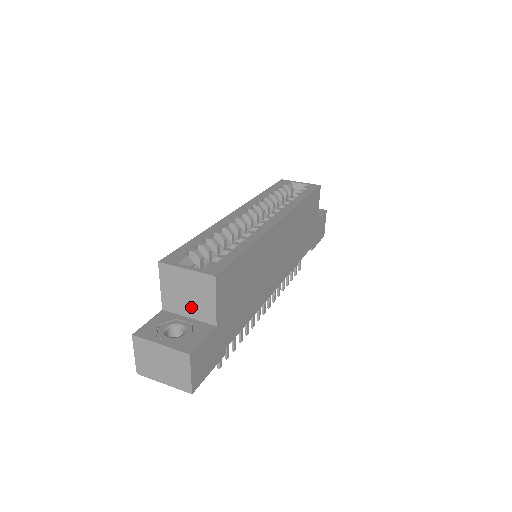
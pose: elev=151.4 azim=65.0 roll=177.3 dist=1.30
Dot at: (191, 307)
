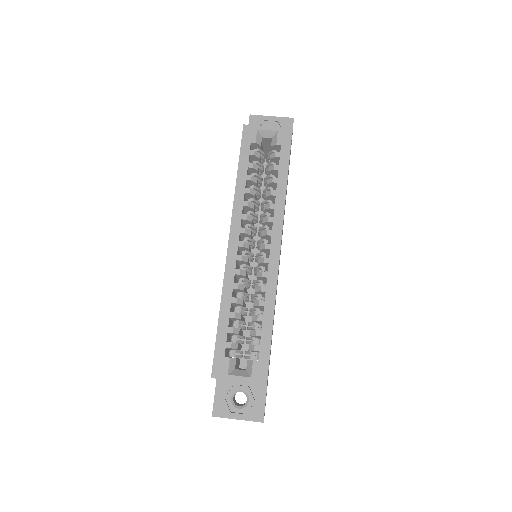
Dot at: occluded
